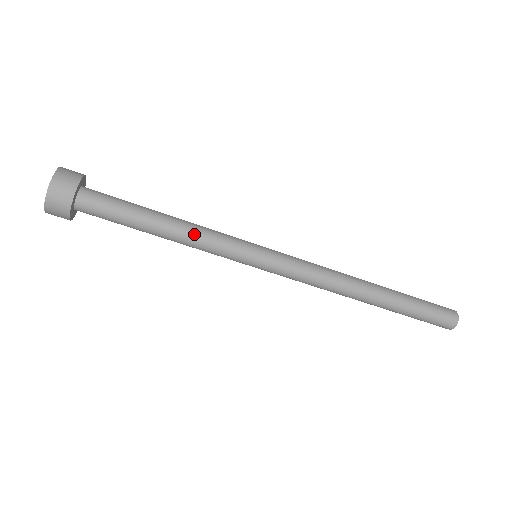
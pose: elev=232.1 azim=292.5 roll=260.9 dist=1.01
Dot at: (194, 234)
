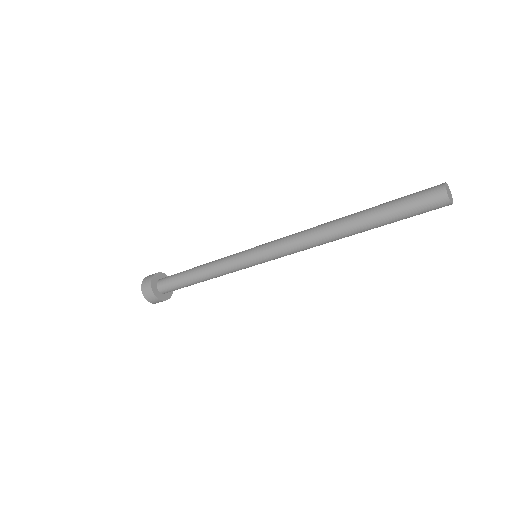
Dot at: (211, 267)
